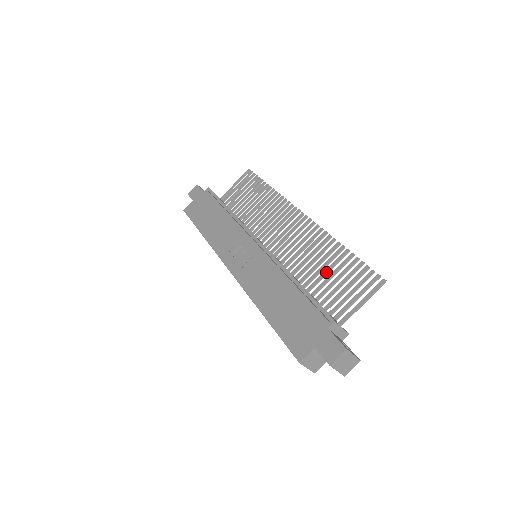
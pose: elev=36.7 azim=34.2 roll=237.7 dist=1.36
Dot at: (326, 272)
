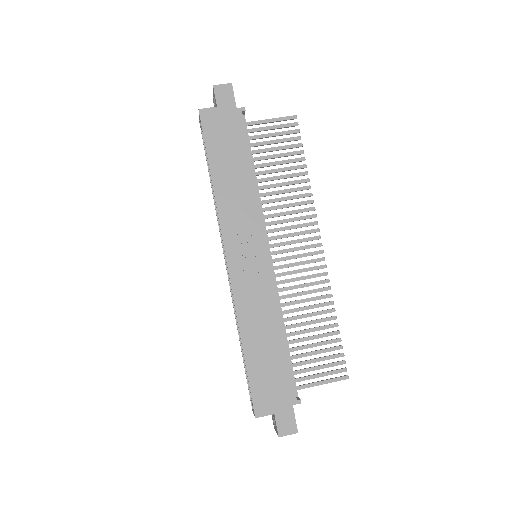
Dot at: (310, 331)
